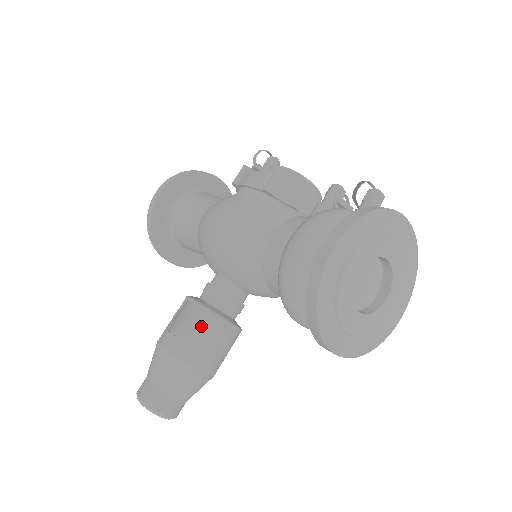
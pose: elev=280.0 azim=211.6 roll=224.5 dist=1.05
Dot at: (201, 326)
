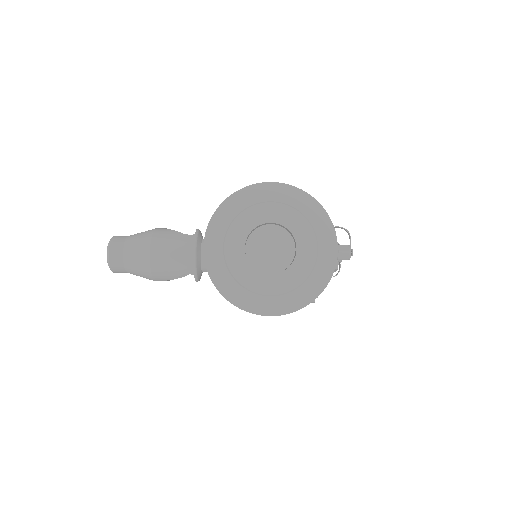
Dot at: (183, 234)
